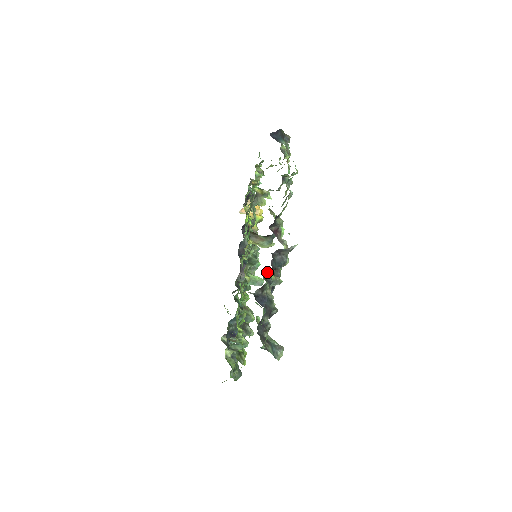
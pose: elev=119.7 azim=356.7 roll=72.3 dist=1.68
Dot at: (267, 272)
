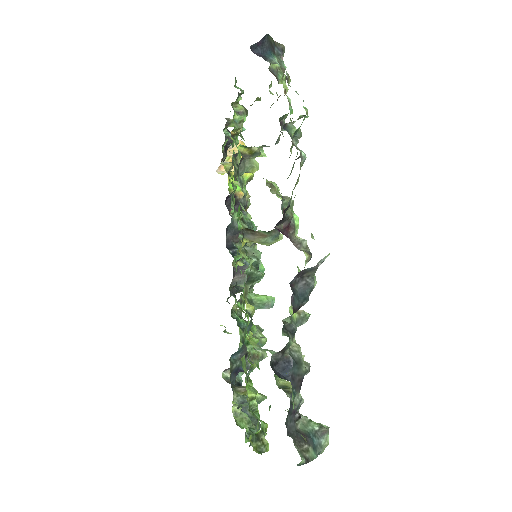
Dot at: occluded
